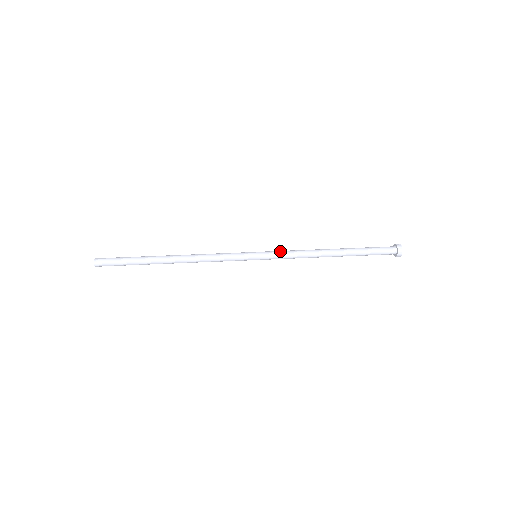
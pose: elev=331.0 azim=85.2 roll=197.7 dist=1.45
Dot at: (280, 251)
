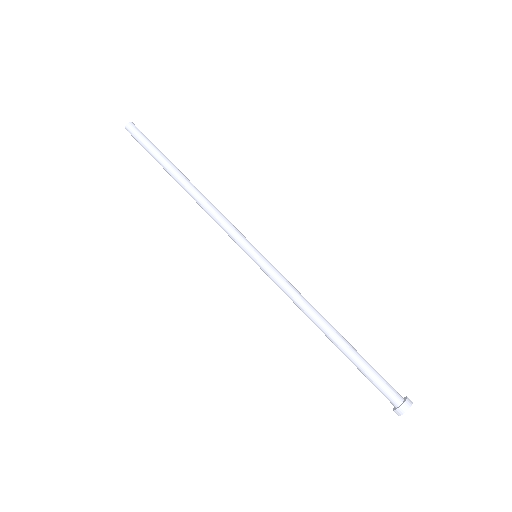
Dot at: (275, 281)
